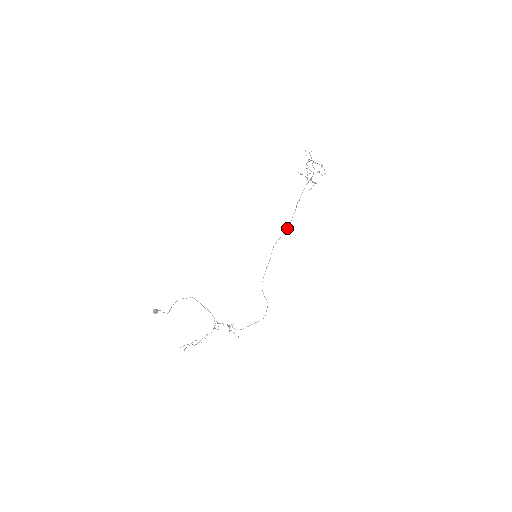
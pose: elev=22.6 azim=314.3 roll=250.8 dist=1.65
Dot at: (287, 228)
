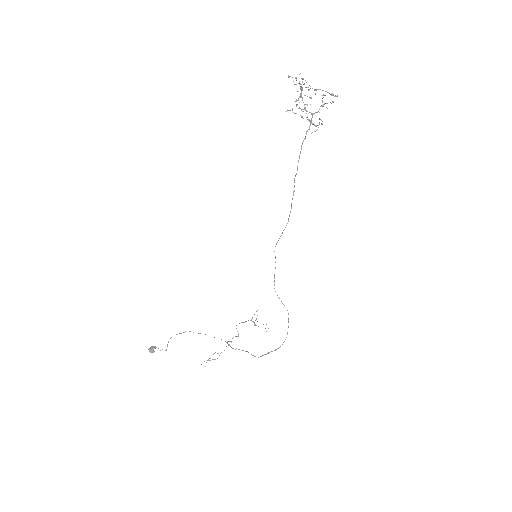
Dot at: occluded
